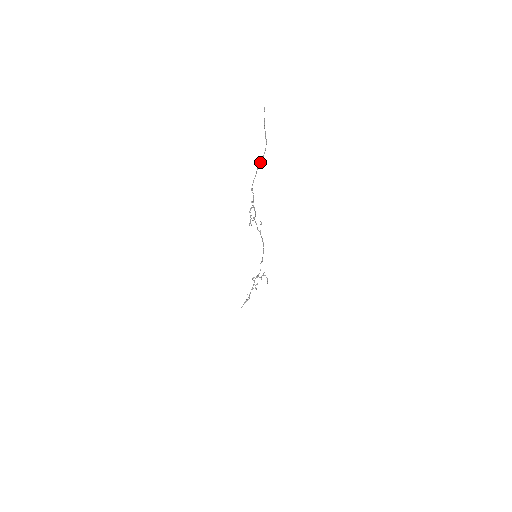
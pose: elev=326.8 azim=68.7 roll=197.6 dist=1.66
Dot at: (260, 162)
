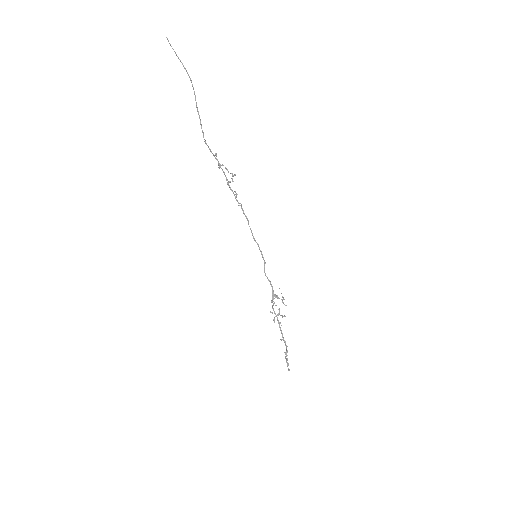
Dot at: (195, 100)
